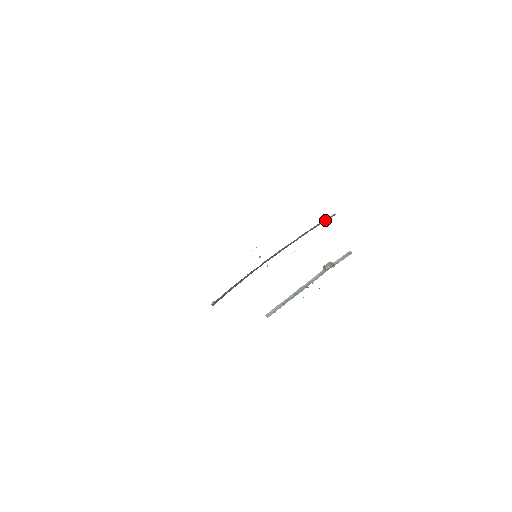
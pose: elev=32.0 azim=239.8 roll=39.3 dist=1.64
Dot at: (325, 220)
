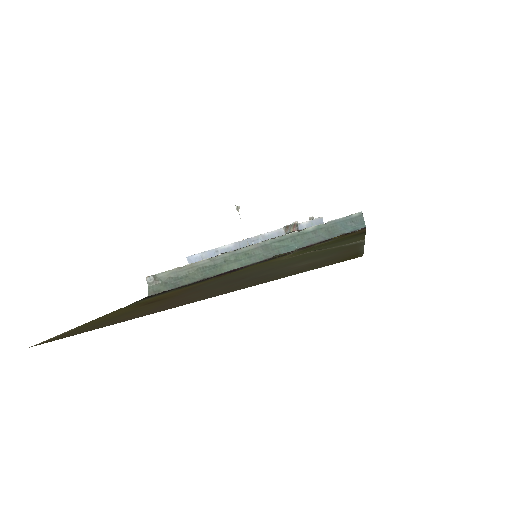
Dot at: (350, 220)
